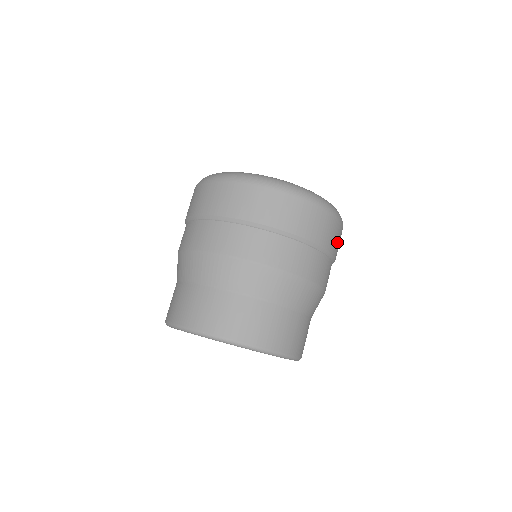
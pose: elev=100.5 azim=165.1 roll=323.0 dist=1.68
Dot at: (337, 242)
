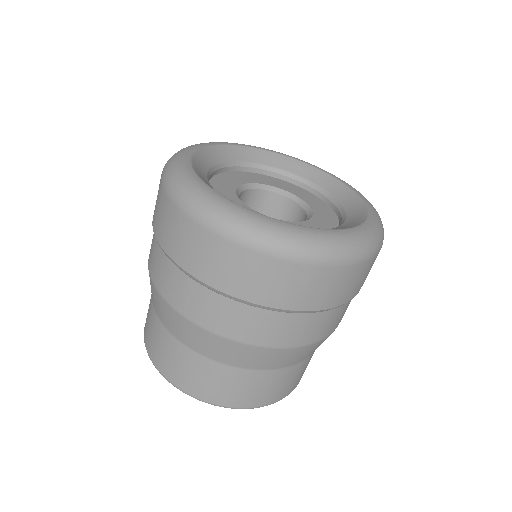
Dot at: (343, 288)
